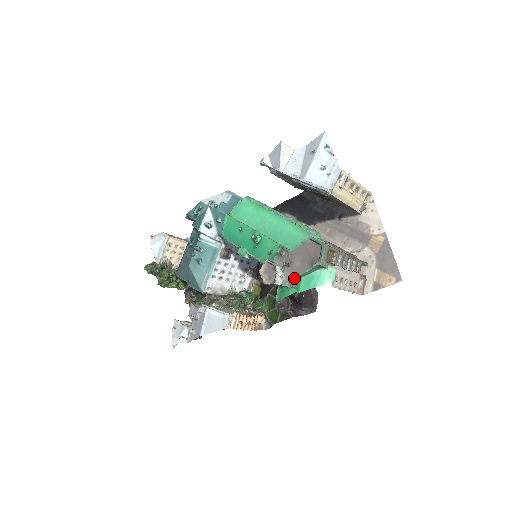
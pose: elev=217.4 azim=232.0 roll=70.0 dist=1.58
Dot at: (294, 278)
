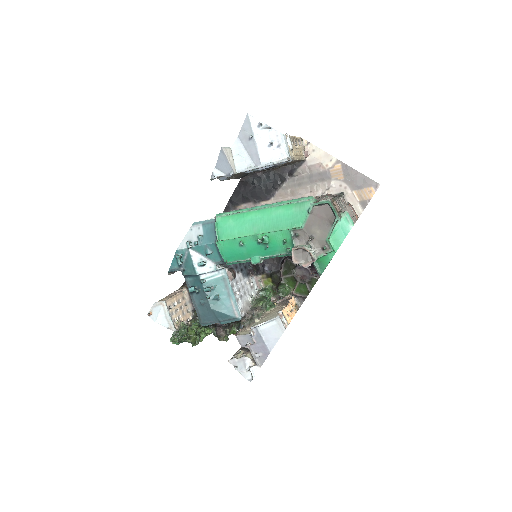
Dot at: (324, 245)
